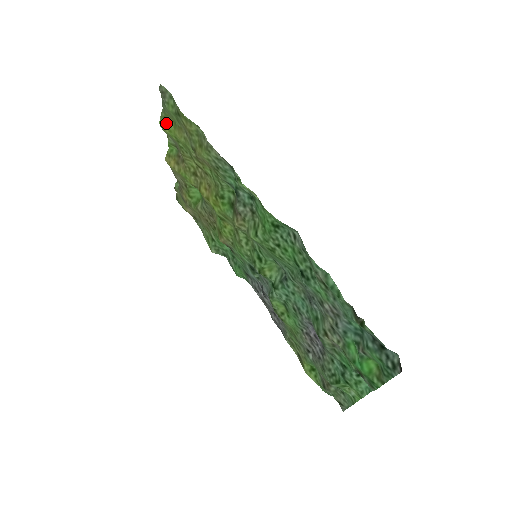
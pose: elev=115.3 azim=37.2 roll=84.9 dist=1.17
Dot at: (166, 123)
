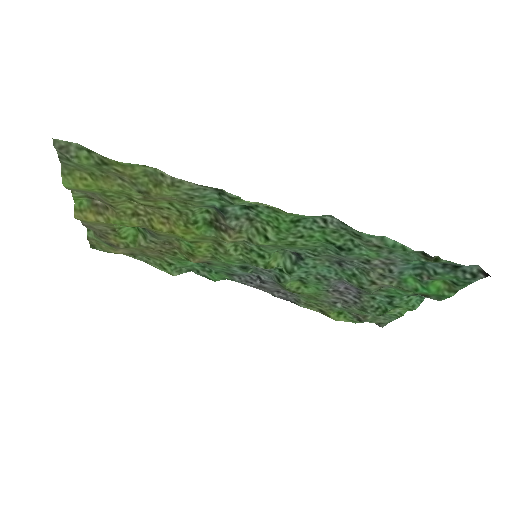
Dot at: (75, 179)
